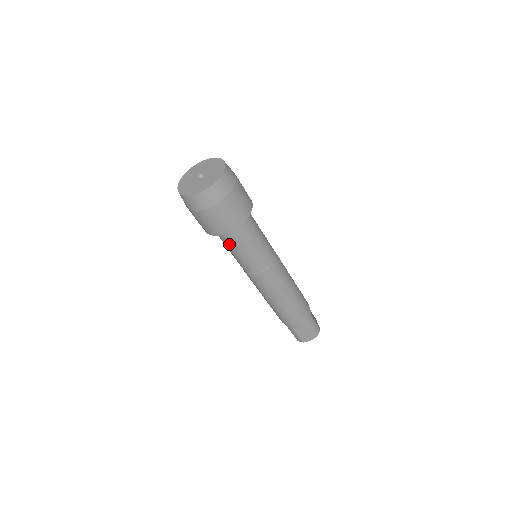
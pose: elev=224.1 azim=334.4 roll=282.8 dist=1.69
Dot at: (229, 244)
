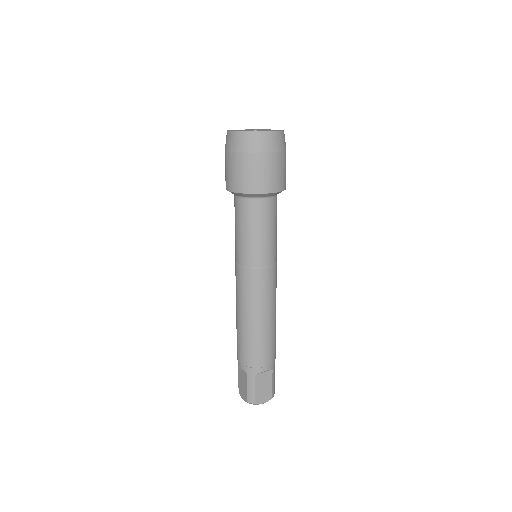
Dot at: (251, 216)
